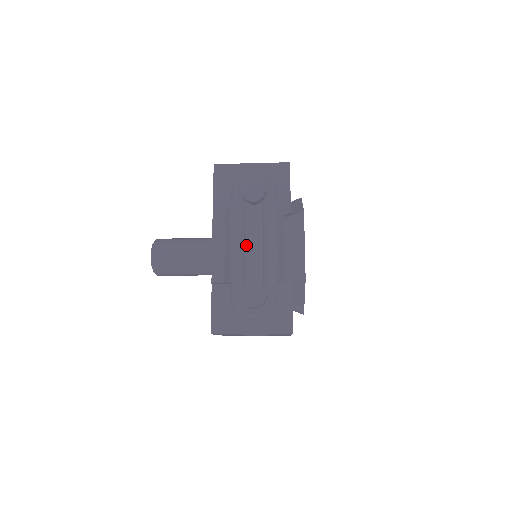
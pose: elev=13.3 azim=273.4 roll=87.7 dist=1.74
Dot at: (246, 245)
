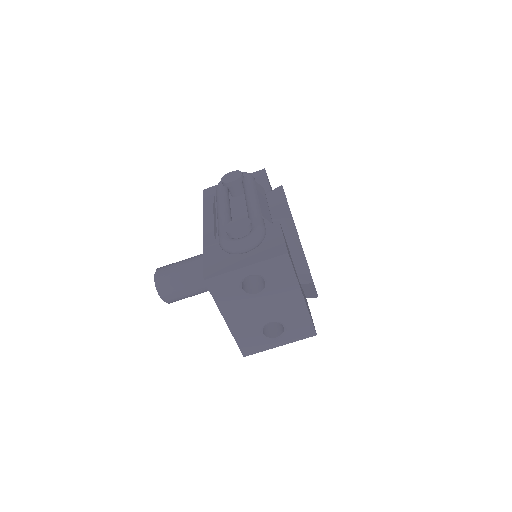
Dot at: (233, 217)
